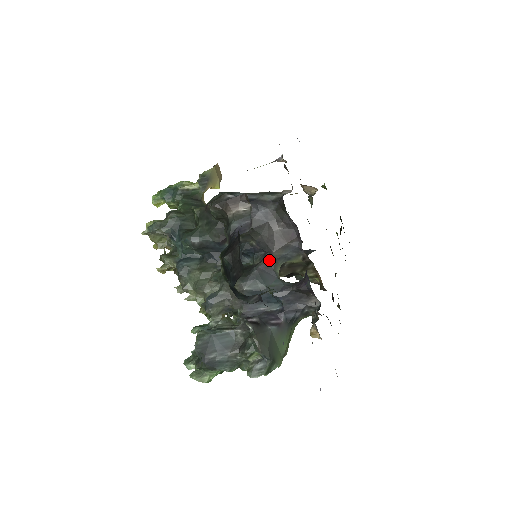
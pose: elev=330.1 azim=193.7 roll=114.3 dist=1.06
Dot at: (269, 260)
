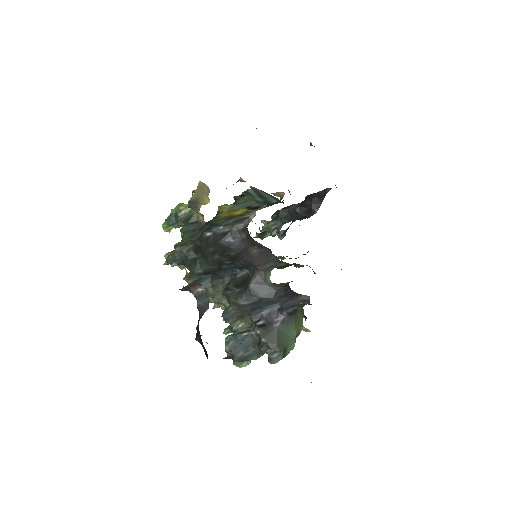
Dot at: (258, 274)
